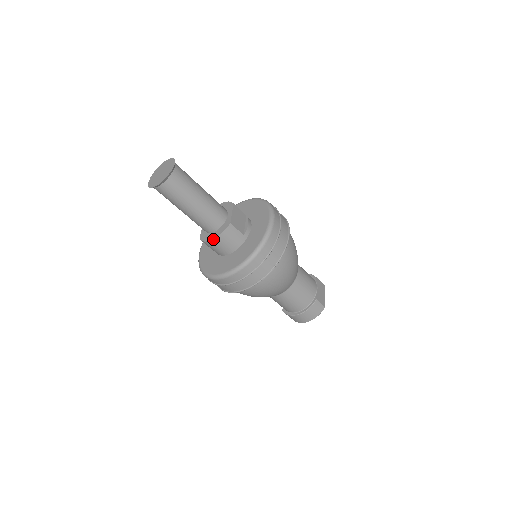
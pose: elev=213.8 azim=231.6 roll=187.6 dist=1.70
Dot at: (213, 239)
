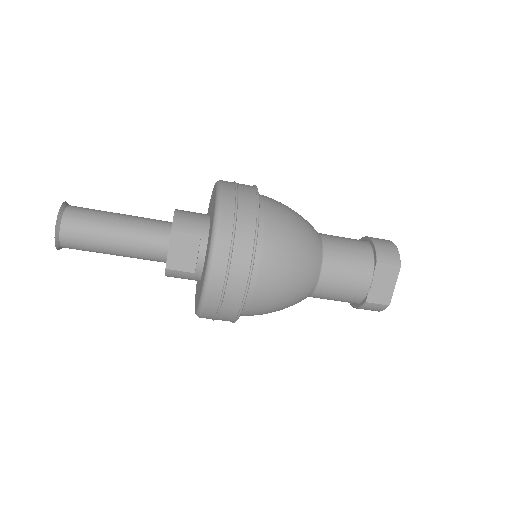
Dot at: occluded
